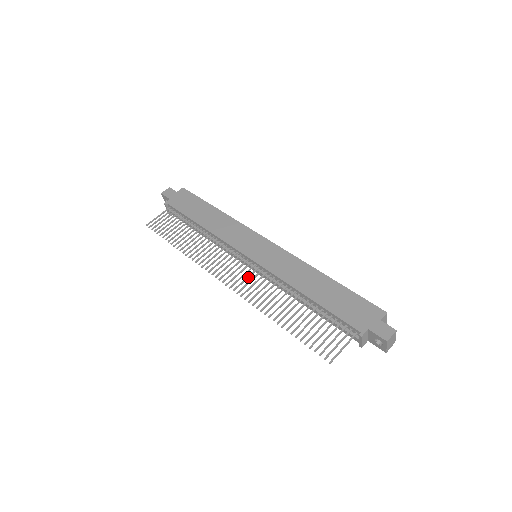
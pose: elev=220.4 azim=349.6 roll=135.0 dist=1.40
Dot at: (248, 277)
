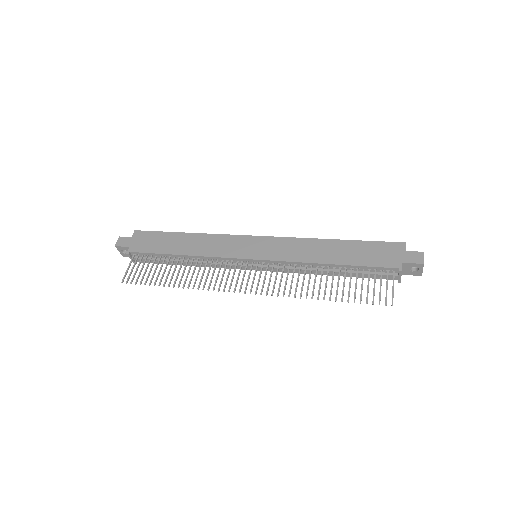
Dot at: (265, 276)
